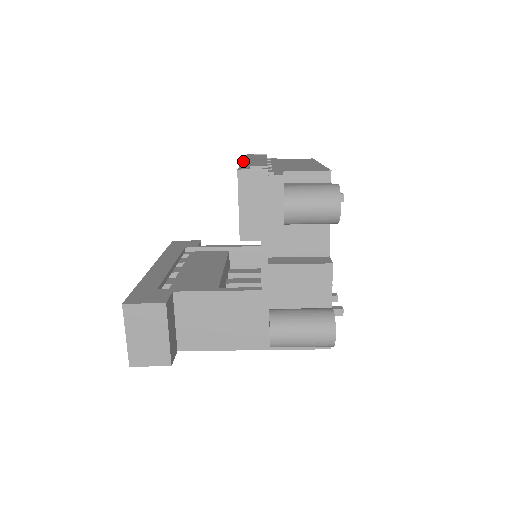
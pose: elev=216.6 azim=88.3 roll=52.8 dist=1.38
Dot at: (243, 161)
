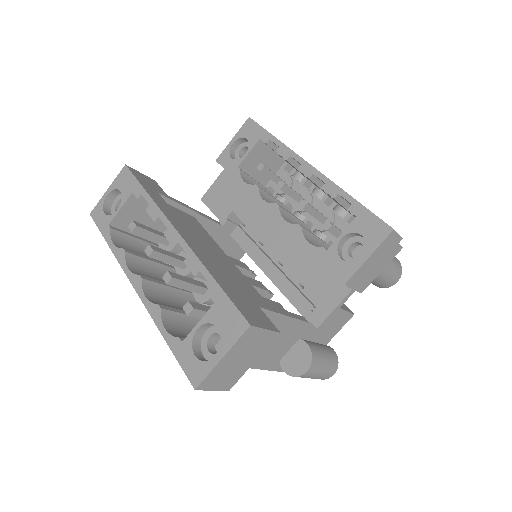
Dot at: occluded
